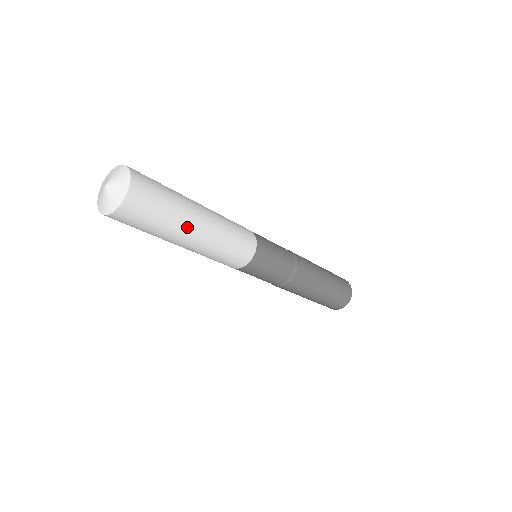
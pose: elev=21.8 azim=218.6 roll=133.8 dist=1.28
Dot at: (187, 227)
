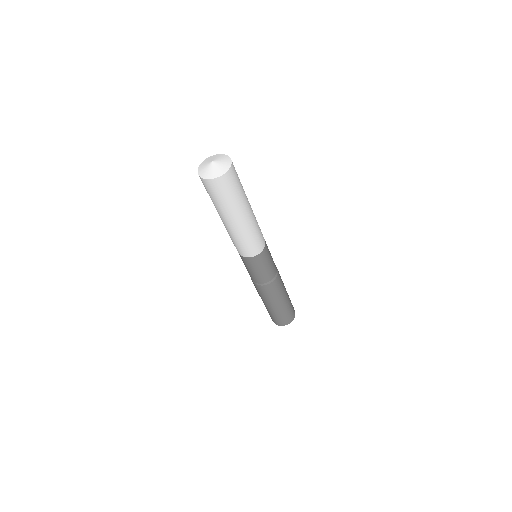
Dot at: (244, 208)
